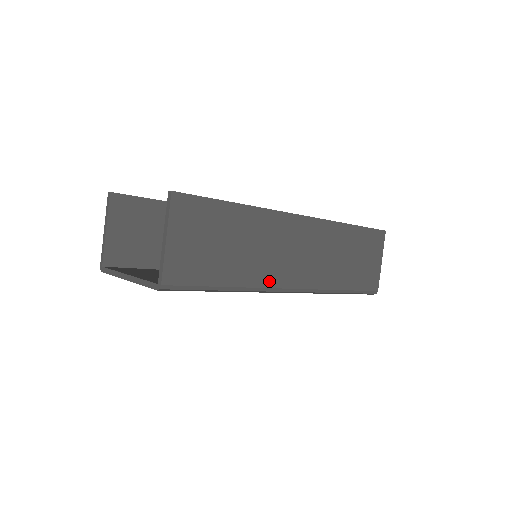
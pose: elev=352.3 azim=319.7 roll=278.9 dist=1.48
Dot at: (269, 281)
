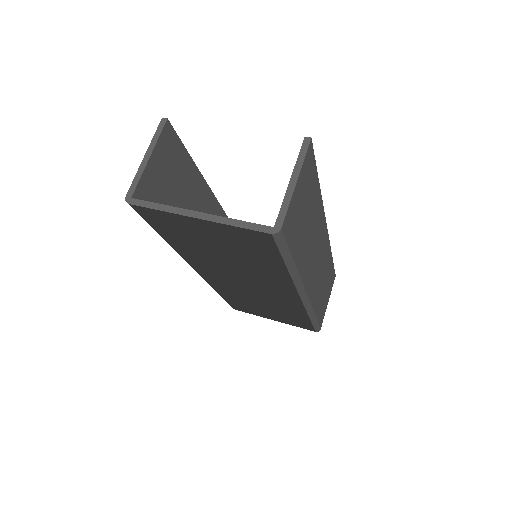
Dot at: (304, 276)
